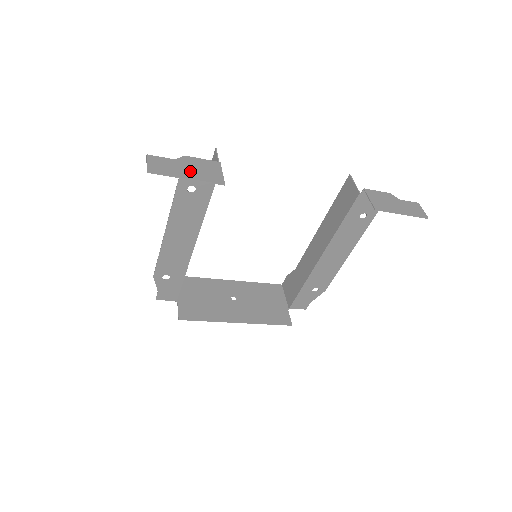
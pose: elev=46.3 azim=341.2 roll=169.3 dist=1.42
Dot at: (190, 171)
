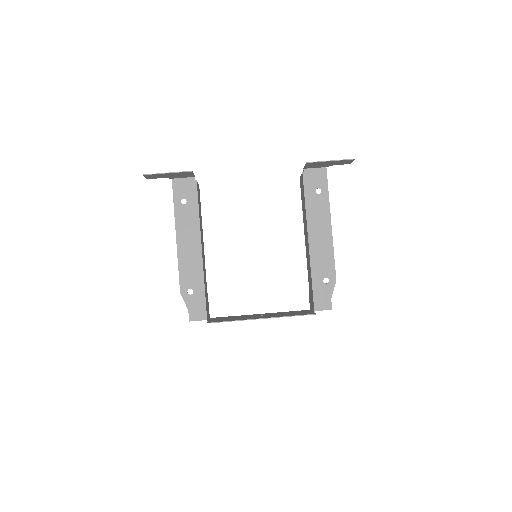
Dot at: (171, 174)
